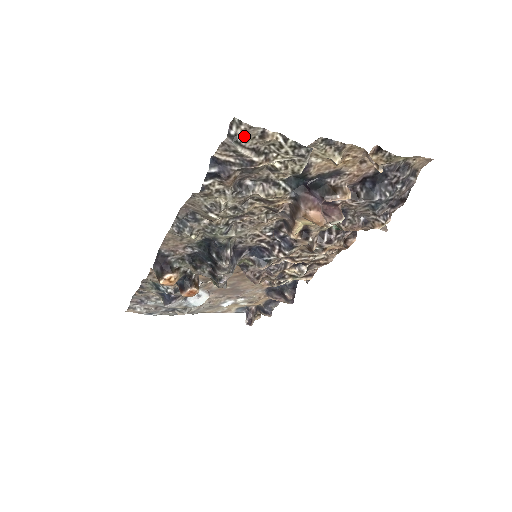
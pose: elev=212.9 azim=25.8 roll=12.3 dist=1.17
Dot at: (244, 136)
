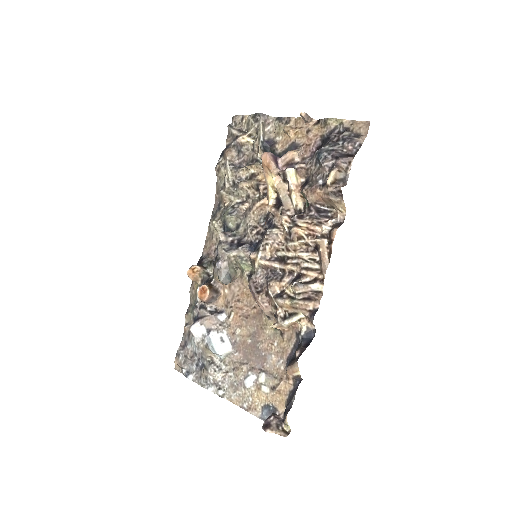
Dot at: (235, 123)
